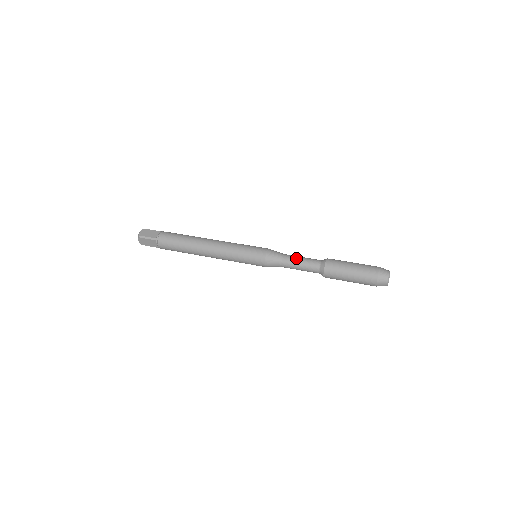
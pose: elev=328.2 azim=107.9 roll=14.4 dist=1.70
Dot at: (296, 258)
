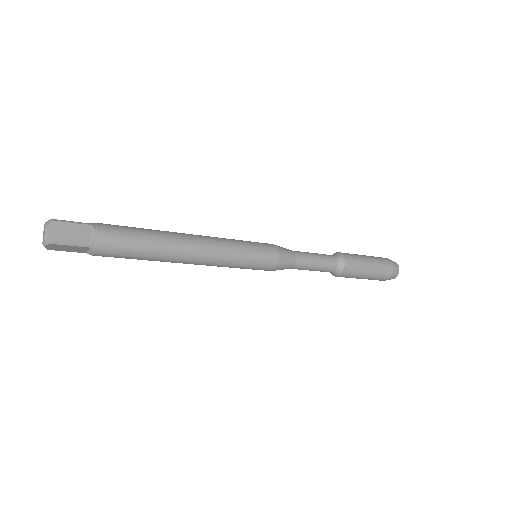
Dot at: (305, 252)
